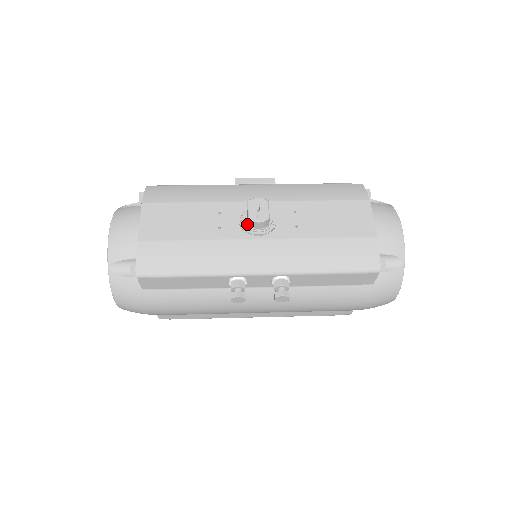
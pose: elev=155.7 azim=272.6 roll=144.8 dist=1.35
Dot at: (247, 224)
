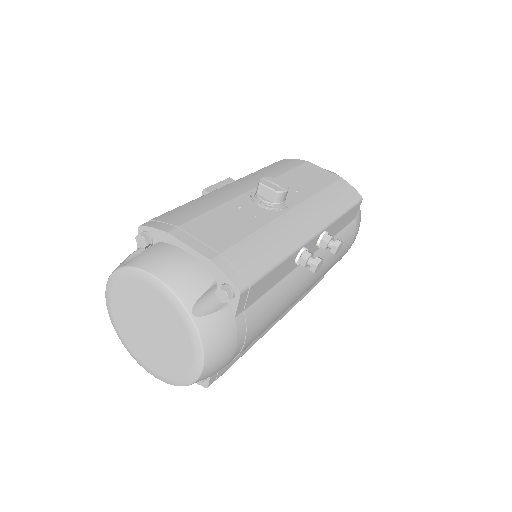
Dot at: (272, 202)
